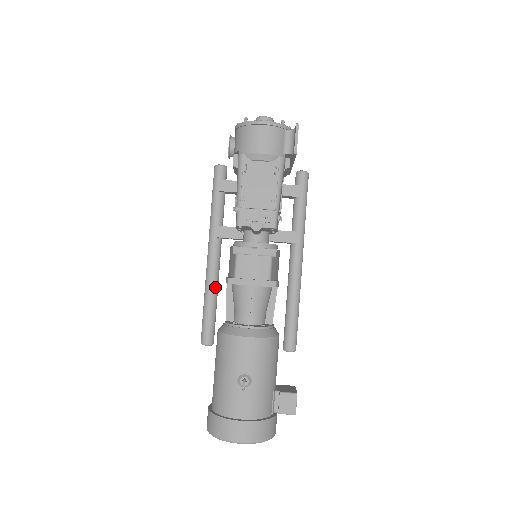
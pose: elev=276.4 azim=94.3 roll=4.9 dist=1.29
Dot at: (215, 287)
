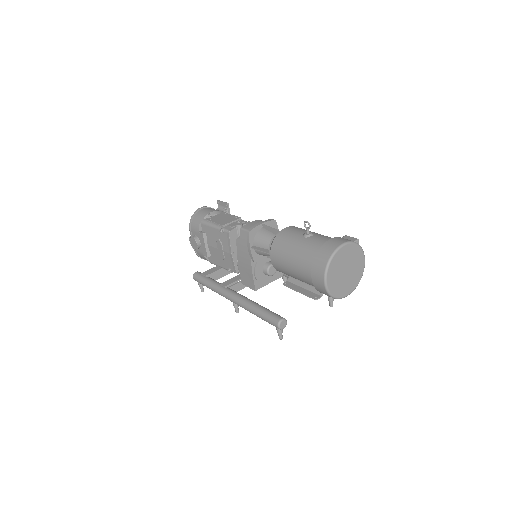
Dot at: (252, 301)
